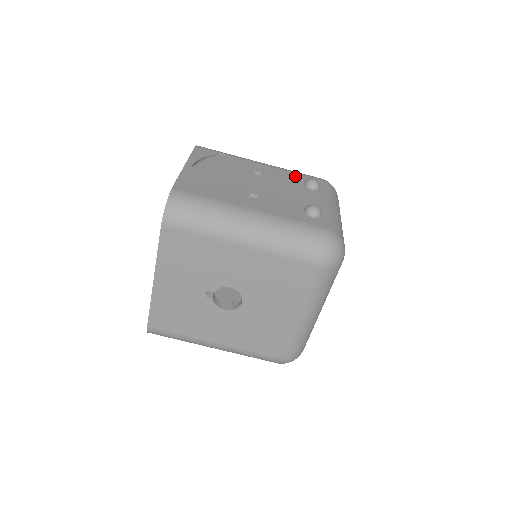
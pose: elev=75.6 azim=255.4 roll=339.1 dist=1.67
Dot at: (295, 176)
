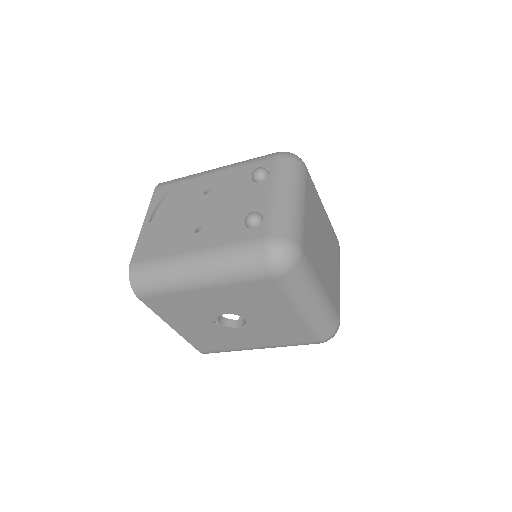
Dot at: (244, 171)
